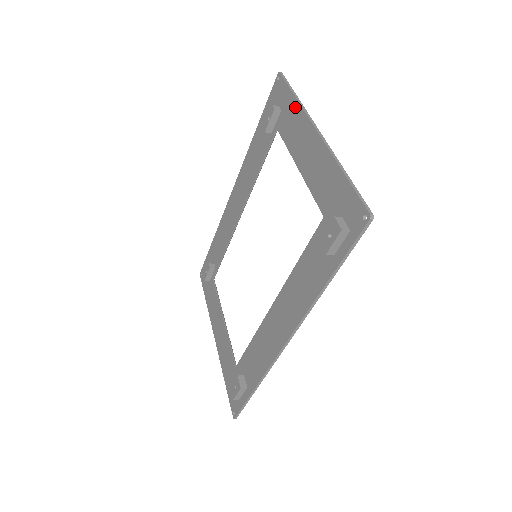
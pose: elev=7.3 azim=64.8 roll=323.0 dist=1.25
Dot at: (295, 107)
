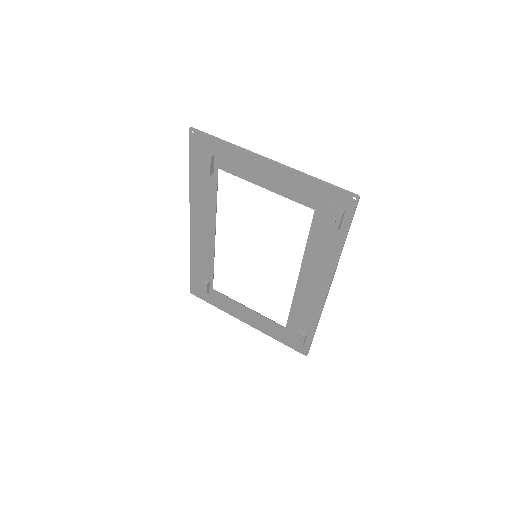
Dot at: (231, 150)
